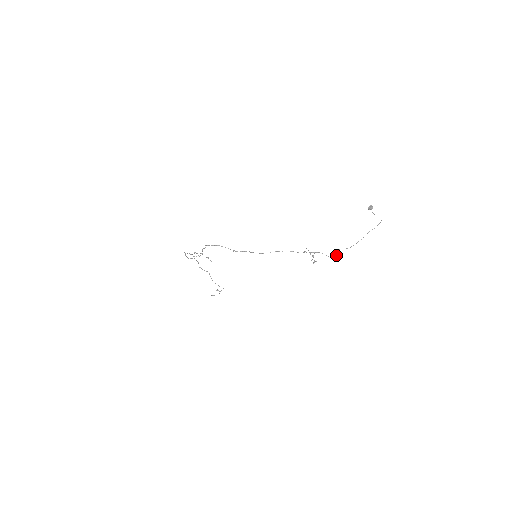
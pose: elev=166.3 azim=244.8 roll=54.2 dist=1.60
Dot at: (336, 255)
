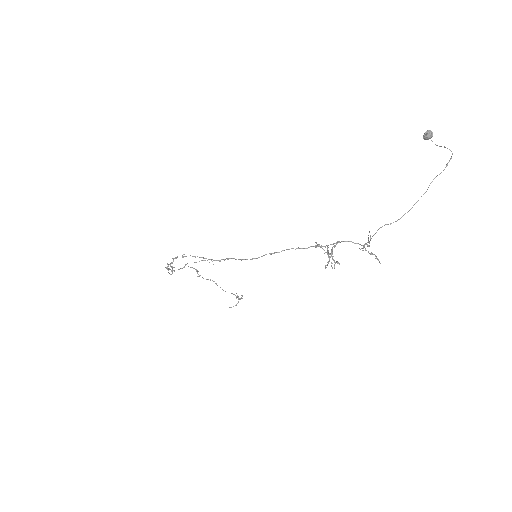
Dot at: occluded
